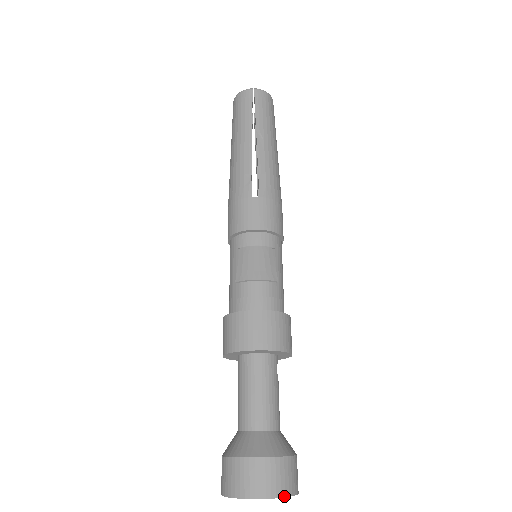
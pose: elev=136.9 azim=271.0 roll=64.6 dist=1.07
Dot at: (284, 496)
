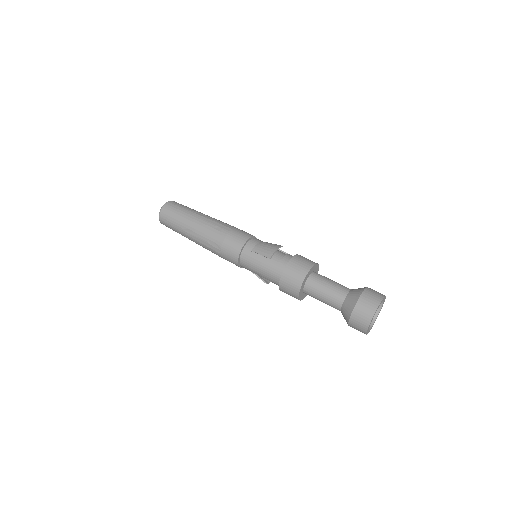
Dot at: (385, 296)
